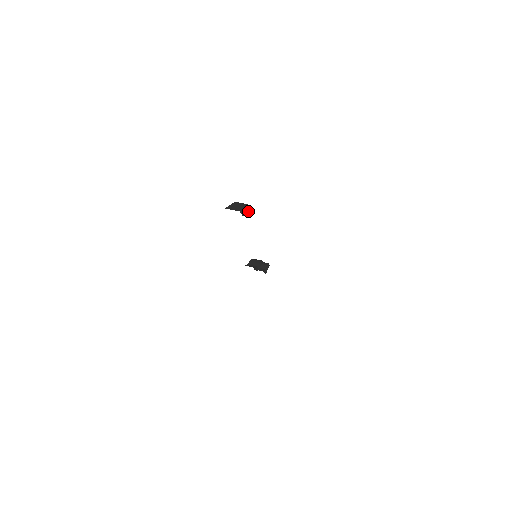
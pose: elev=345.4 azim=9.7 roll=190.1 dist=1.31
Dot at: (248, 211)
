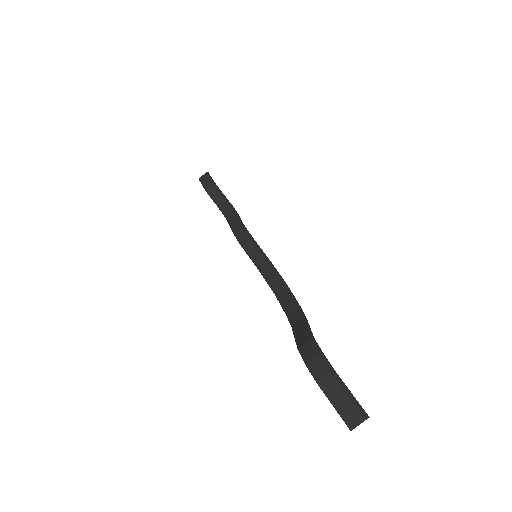
Dot at: (347, 388)
